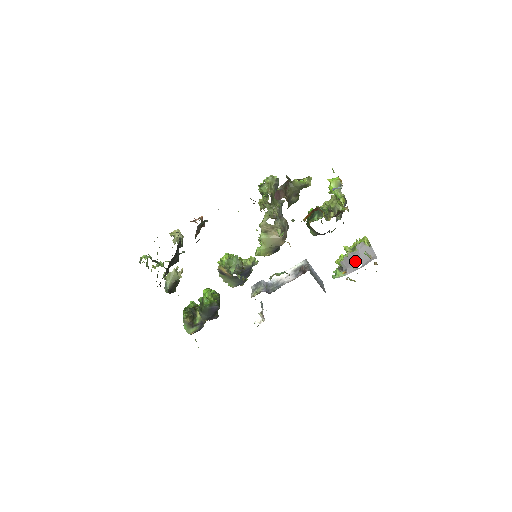
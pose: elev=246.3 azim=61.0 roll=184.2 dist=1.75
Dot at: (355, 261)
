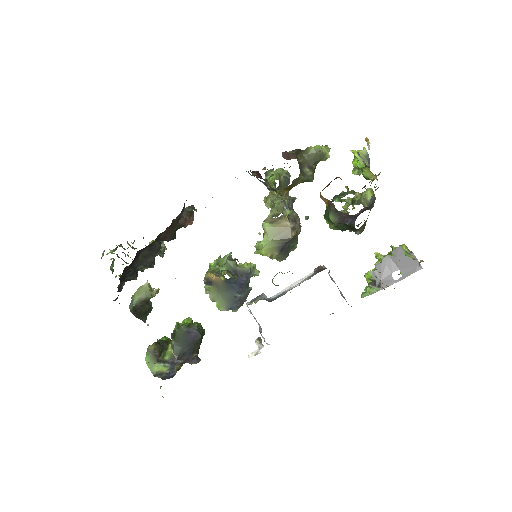
Dot at: (392, 270)
